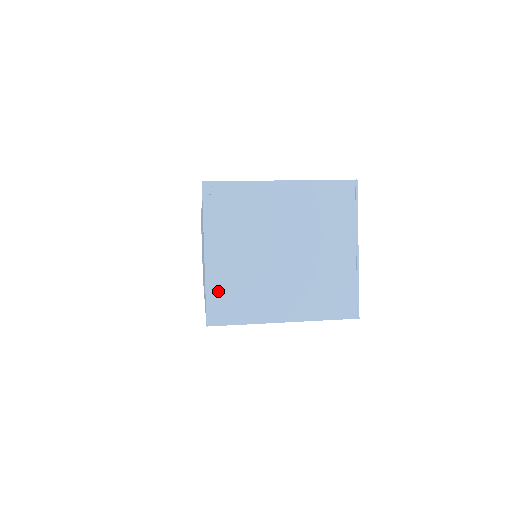
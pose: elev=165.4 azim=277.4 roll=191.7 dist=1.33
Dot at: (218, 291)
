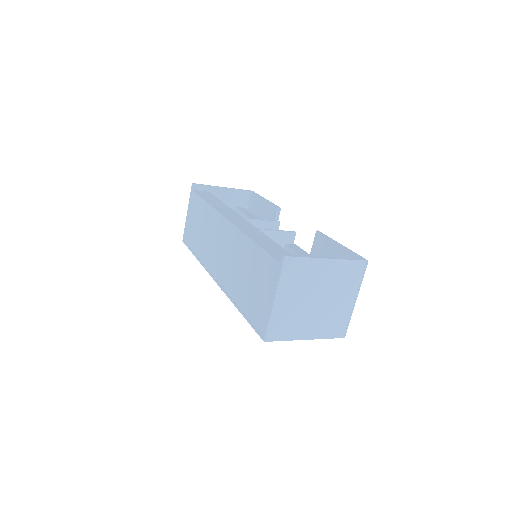
Dot at: (276, 322)
